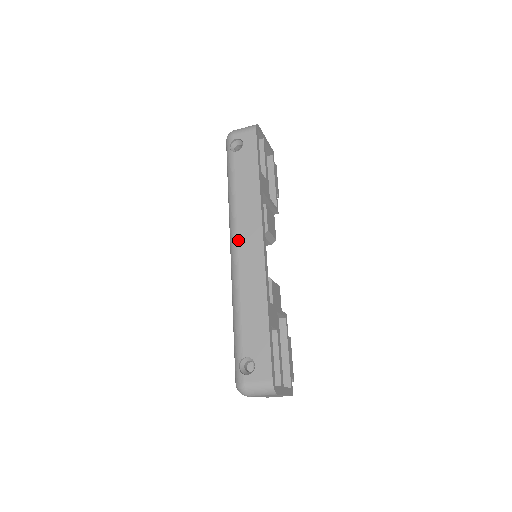
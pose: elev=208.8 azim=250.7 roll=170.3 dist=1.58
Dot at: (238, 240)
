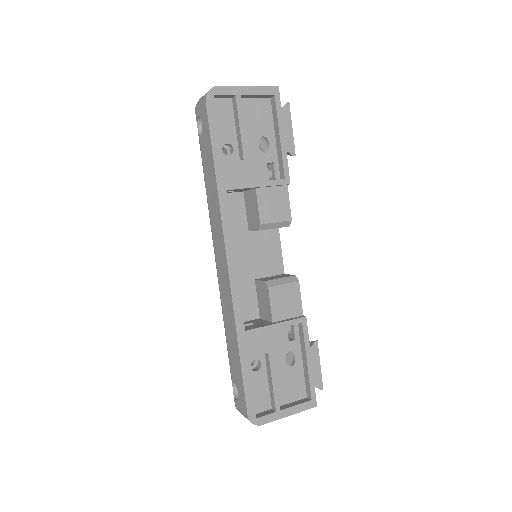
Dot at: (215, 255)
